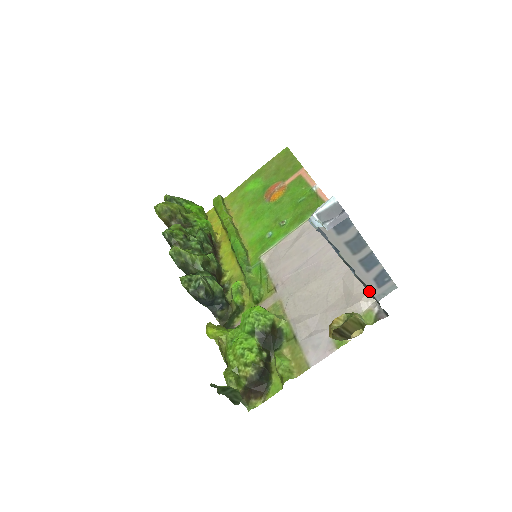
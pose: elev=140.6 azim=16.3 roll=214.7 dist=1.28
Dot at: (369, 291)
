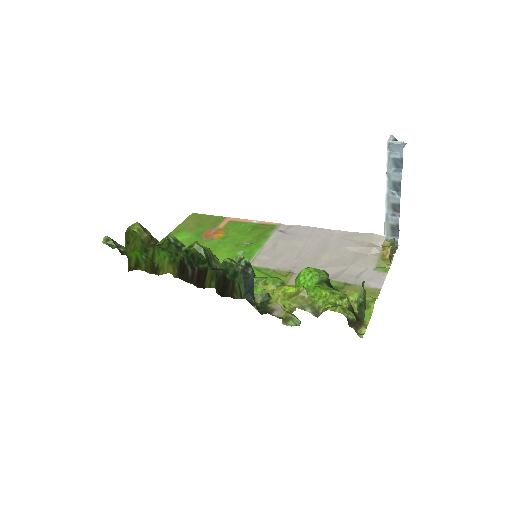
Dot at: (384, 231)
